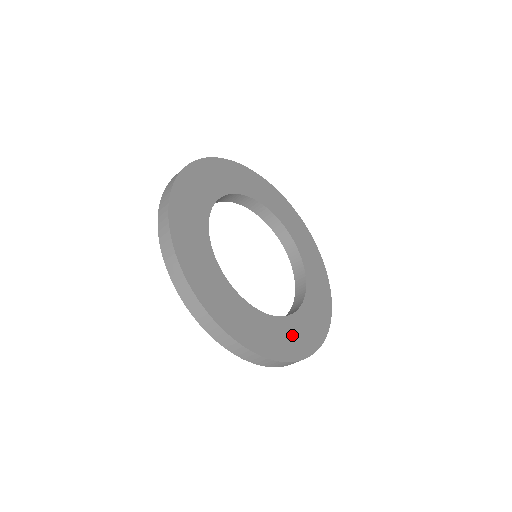
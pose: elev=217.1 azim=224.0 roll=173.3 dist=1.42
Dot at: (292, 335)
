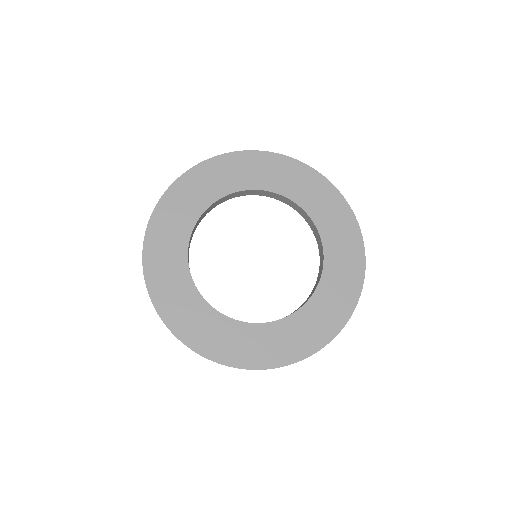
Dot at: (217, 334)
